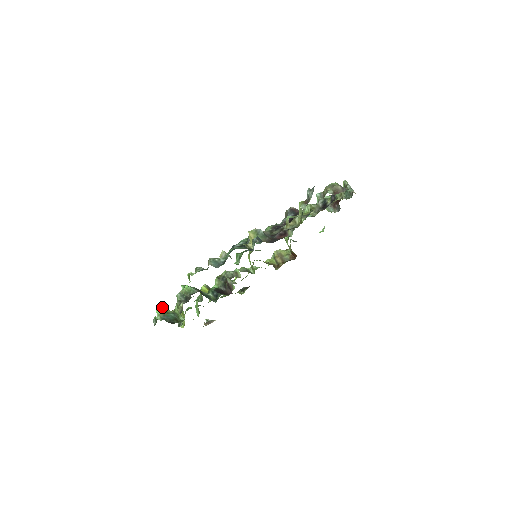
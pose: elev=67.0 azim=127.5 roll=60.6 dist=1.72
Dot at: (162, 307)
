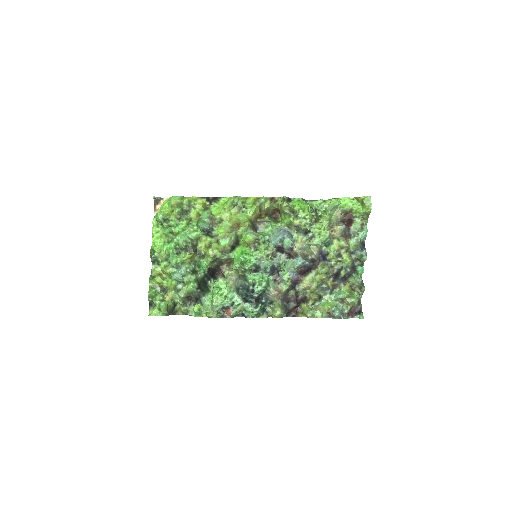
Dot at: (167, 308)
